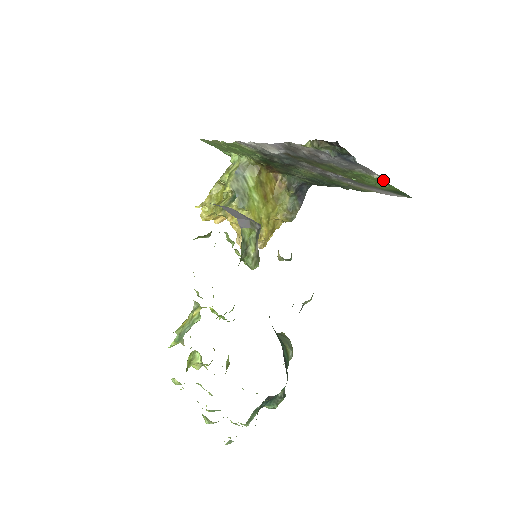
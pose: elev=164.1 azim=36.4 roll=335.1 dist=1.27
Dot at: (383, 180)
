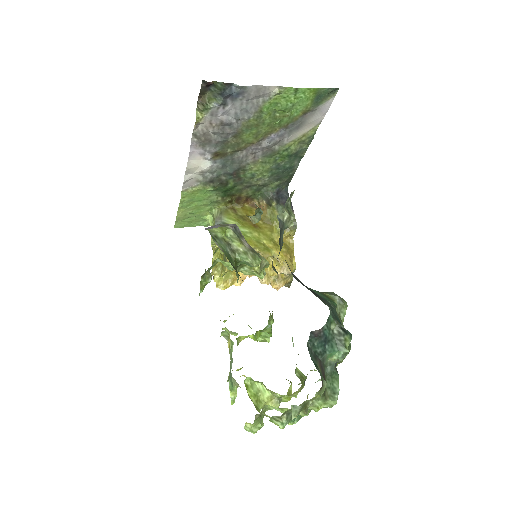
Dot at: (286, 89)
